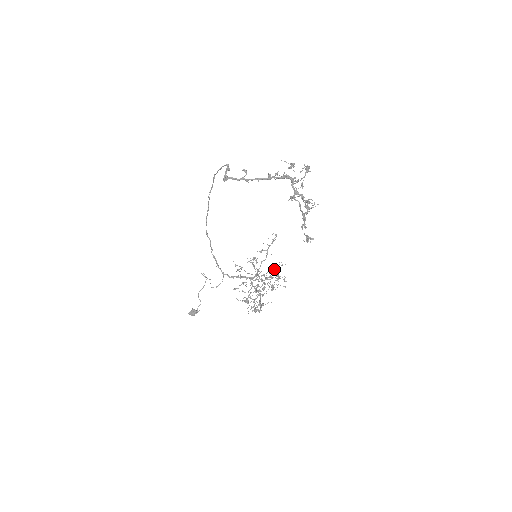
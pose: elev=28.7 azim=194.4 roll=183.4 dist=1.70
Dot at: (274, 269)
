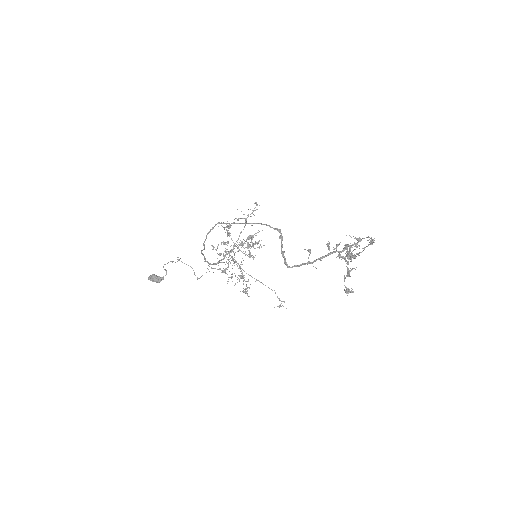
Dot at: occluded
